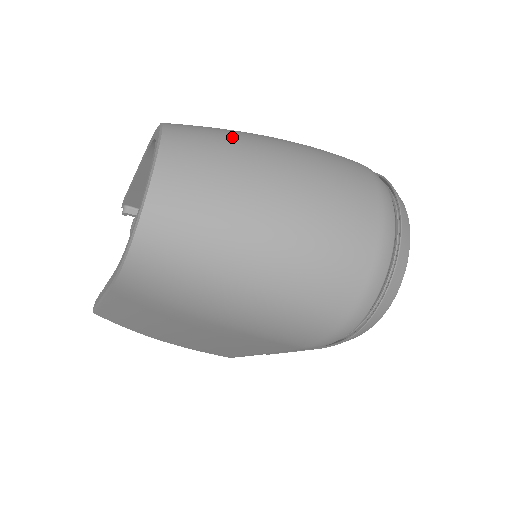
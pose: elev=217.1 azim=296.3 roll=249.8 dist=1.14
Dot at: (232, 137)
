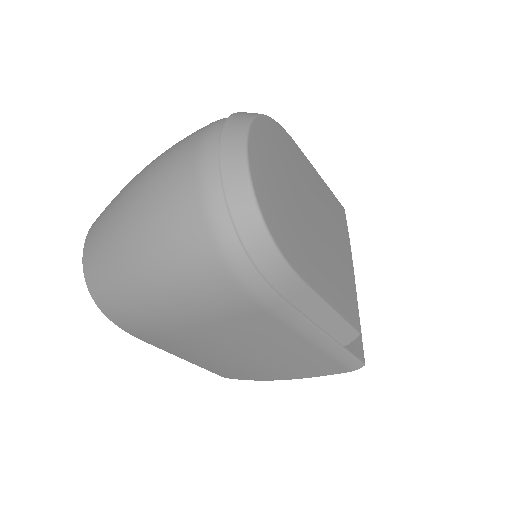
Dot at: occluded
